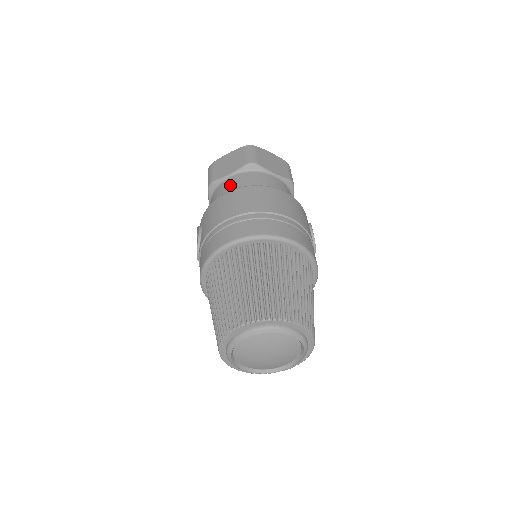
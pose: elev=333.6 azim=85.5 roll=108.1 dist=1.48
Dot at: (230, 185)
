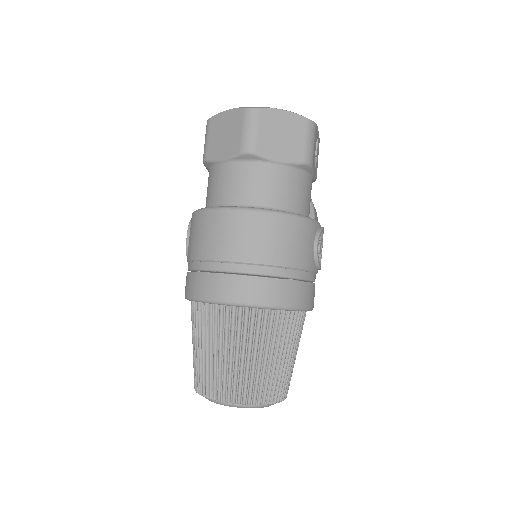
Dot at: (220, 181)
